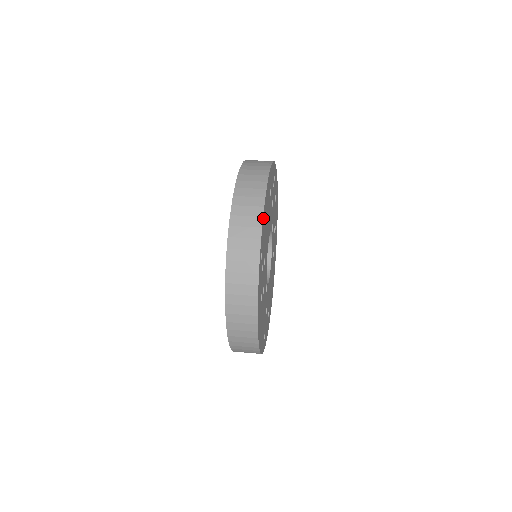
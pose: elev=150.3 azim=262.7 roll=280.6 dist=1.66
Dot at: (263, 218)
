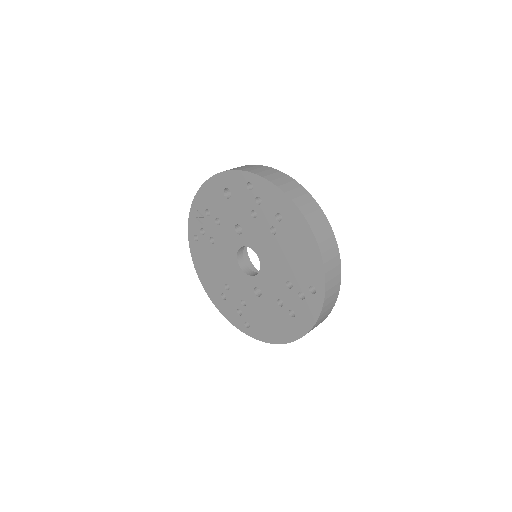
Dot at: (337, 254)
